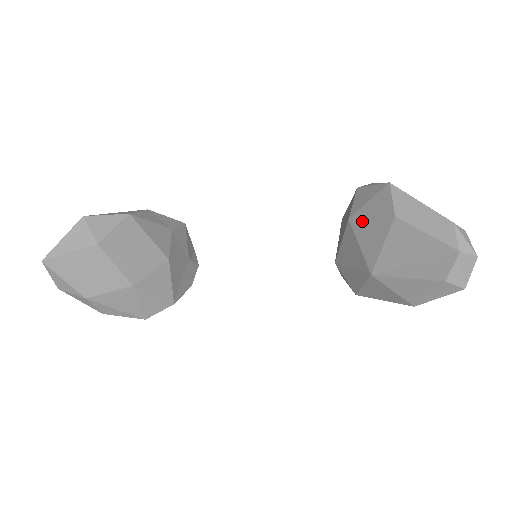
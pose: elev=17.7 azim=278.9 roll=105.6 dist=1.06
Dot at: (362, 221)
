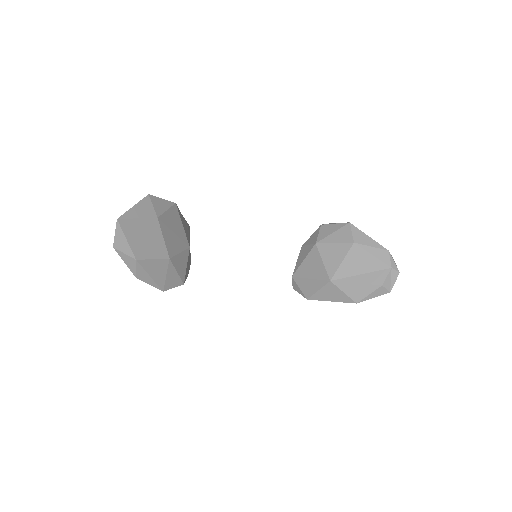
Dot at: (327, 245)
